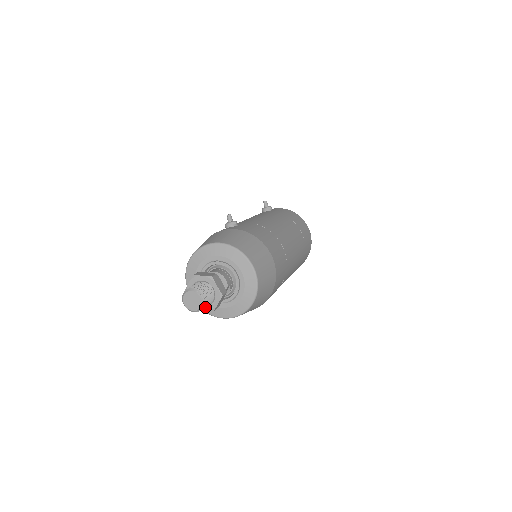
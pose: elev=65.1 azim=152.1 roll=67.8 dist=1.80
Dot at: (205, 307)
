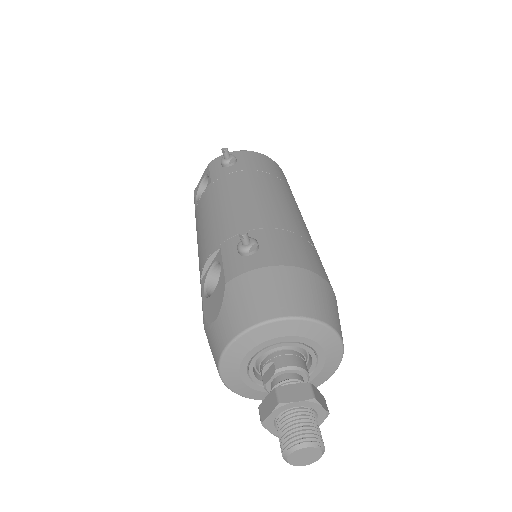
Dot at: occluded
